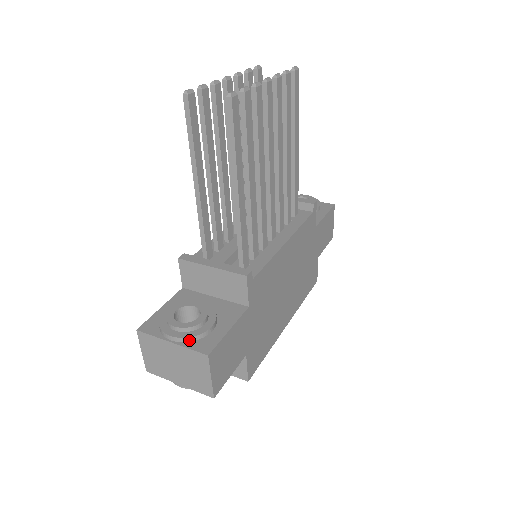
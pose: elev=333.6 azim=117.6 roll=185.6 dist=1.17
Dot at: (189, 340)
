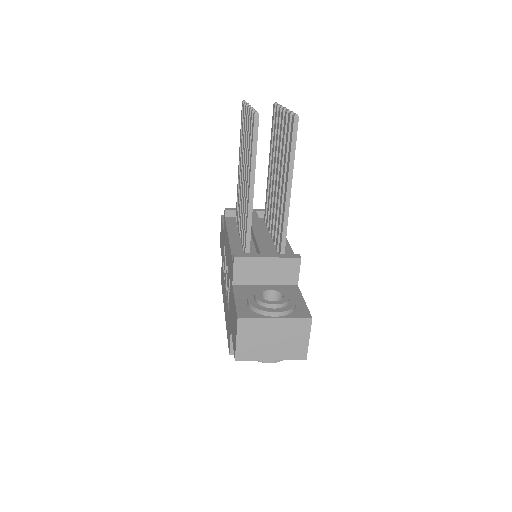
Dot at: (289, 312)
